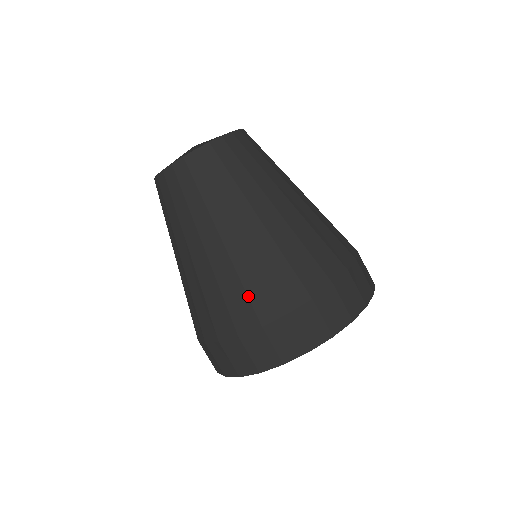
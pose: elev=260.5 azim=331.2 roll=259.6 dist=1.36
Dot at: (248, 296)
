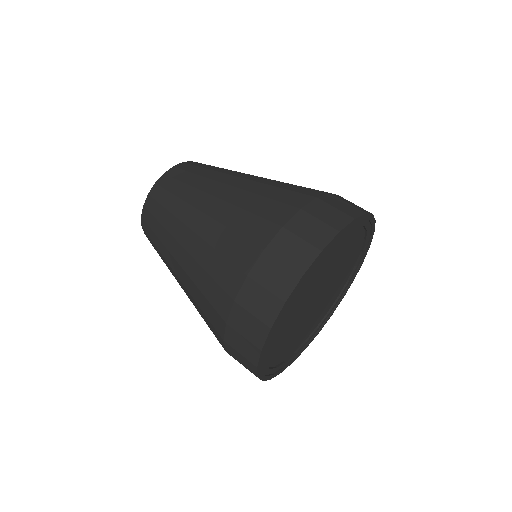
Dot at: (226, 258)
